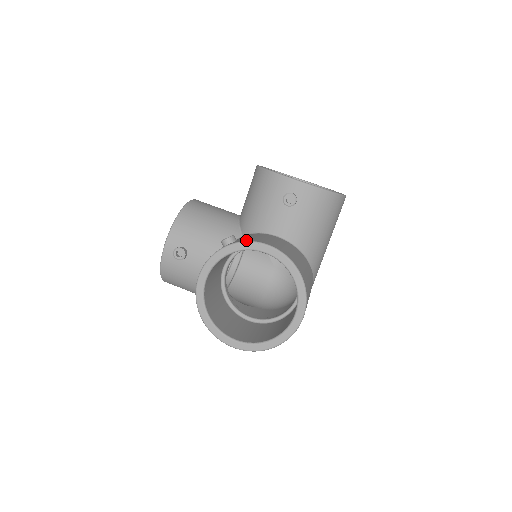
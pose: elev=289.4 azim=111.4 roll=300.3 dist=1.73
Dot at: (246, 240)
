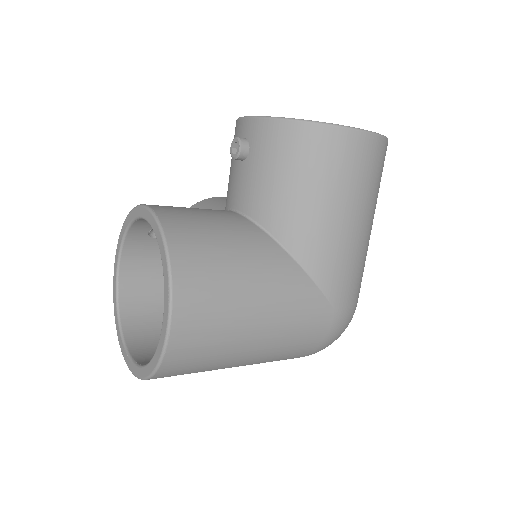
Dot at: occluded
